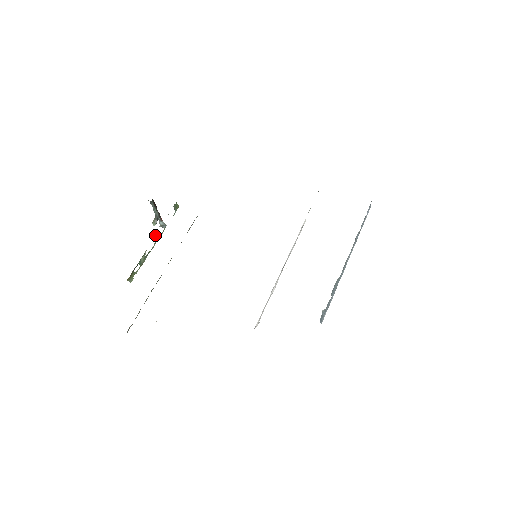
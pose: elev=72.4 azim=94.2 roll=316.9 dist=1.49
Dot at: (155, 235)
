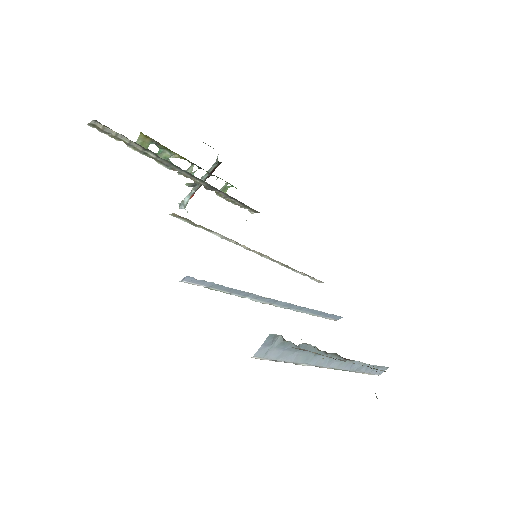
Dot at: occluded
